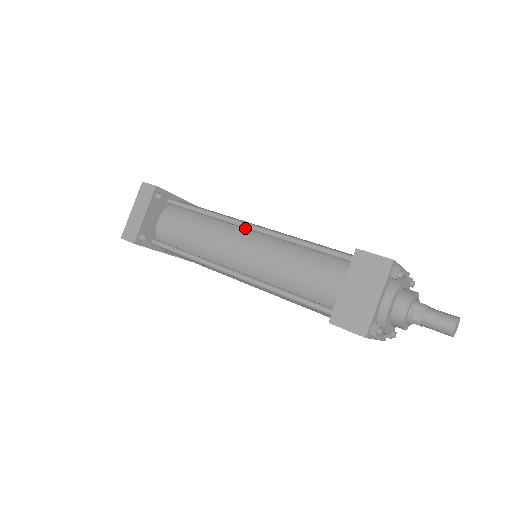
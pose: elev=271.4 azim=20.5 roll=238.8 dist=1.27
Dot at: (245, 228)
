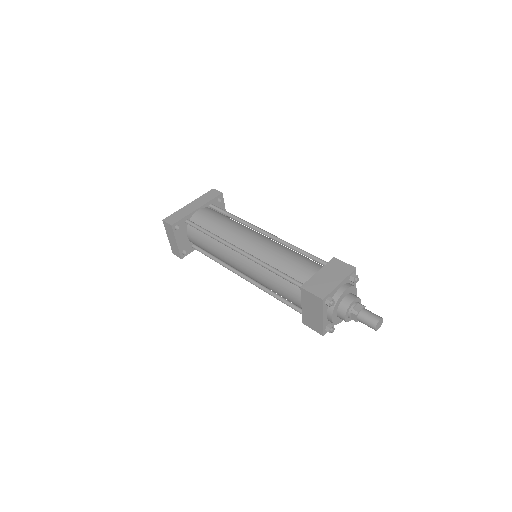
Dot at: (237, 252)
